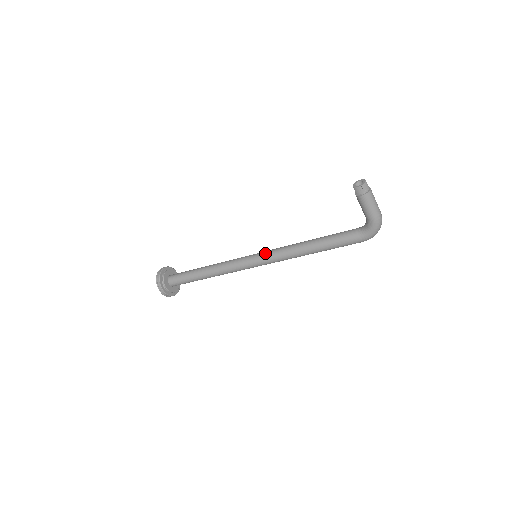
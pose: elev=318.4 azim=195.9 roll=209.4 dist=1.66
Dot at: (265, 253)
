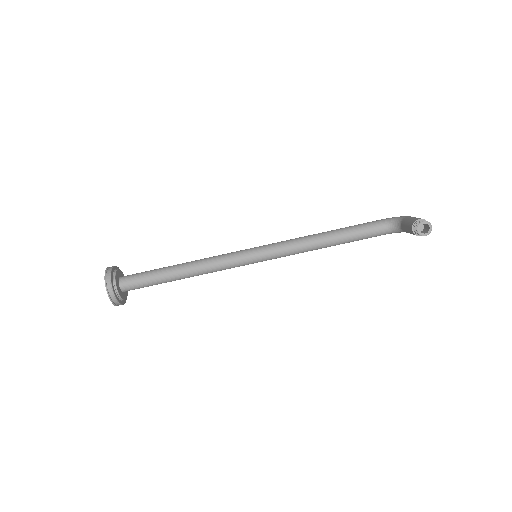
Dot at: (271, 255)
